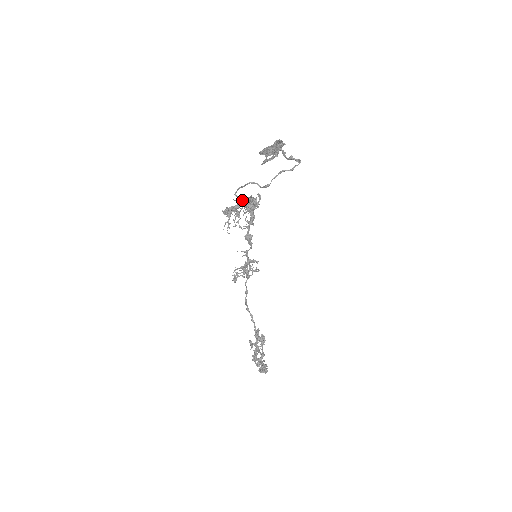
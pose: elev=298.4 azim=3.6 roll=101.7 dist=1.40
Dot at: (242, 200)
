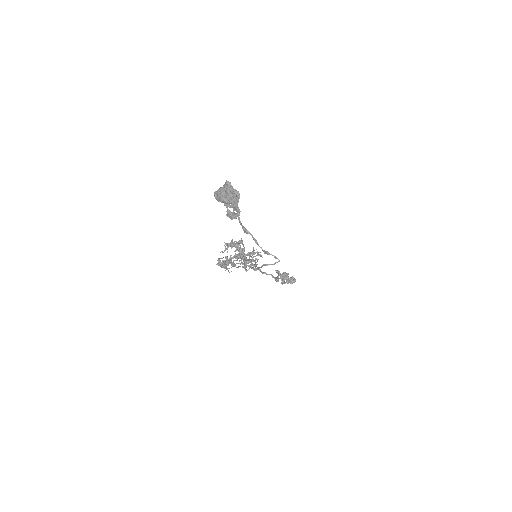
Dot at: (231, 259)
